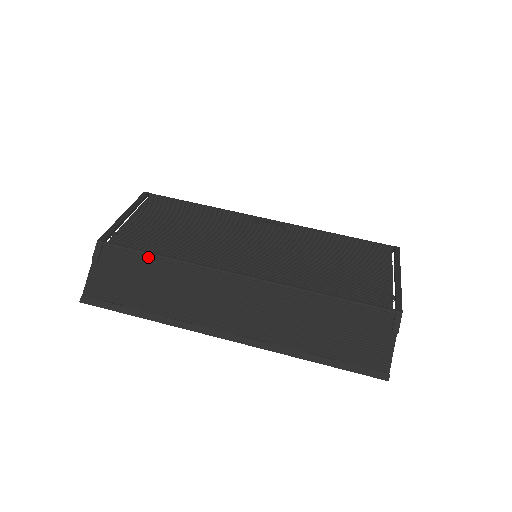
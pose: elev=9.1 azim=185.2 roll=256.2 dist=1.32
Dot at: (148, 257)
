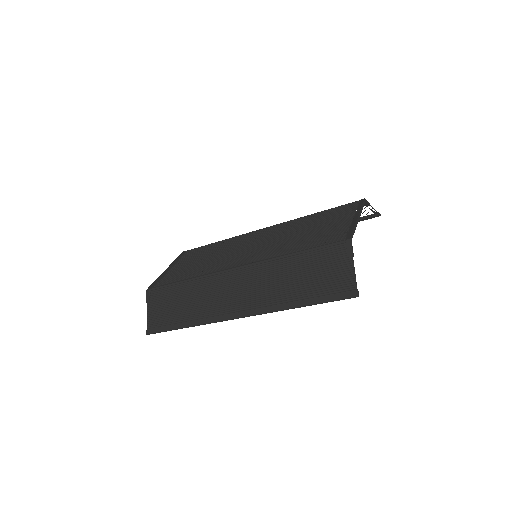
Dot at: (177, 286)
